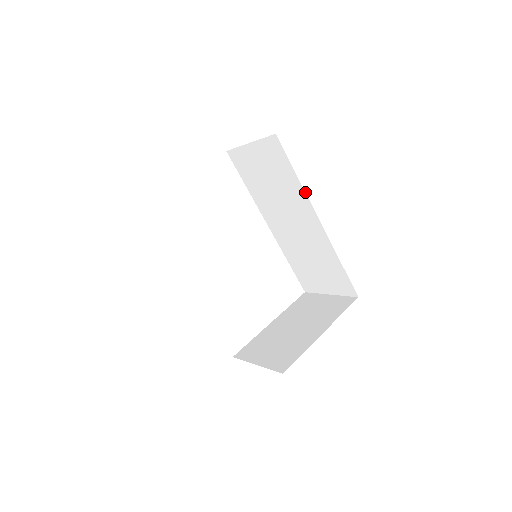
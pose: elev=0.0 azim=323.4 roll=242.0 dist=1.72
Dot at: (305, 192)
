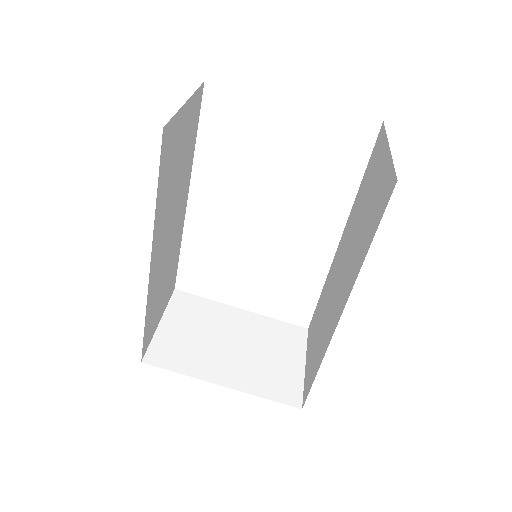
Dot at: occluded
